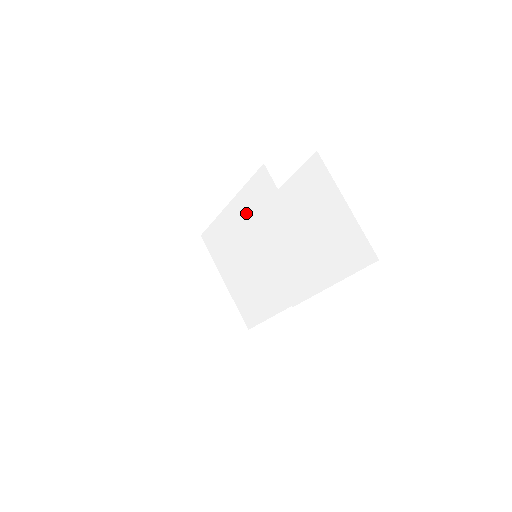
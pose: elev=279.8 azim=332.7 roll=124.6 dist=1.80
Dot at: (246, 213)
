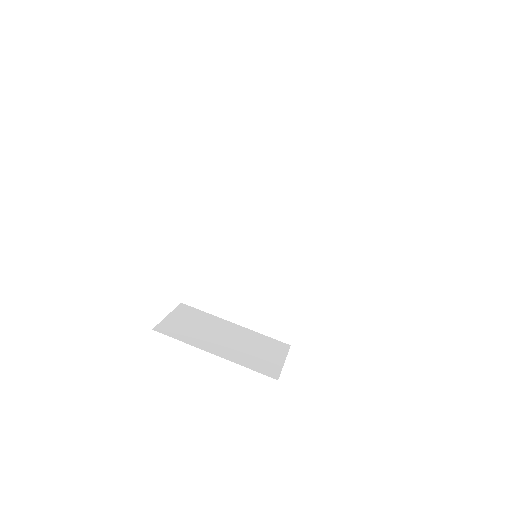
Dot at: (223, 224)
